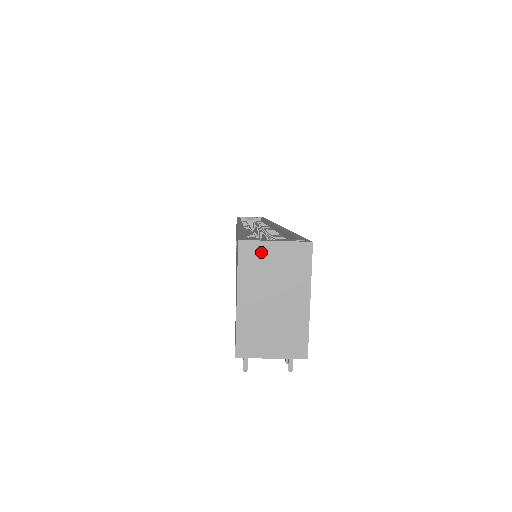
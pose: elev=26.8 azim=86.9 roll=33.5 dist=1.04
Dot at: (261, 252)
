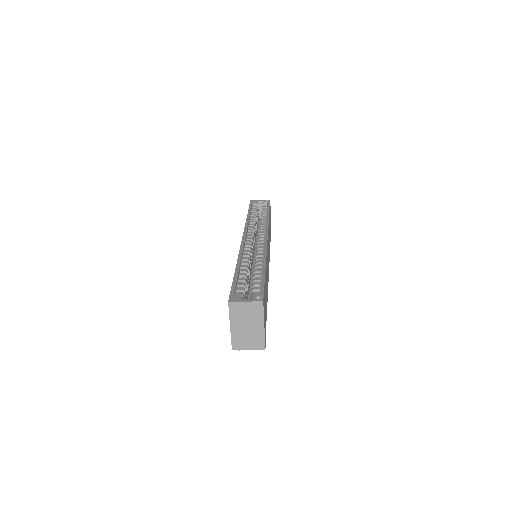
Dot at: (239, 306)
